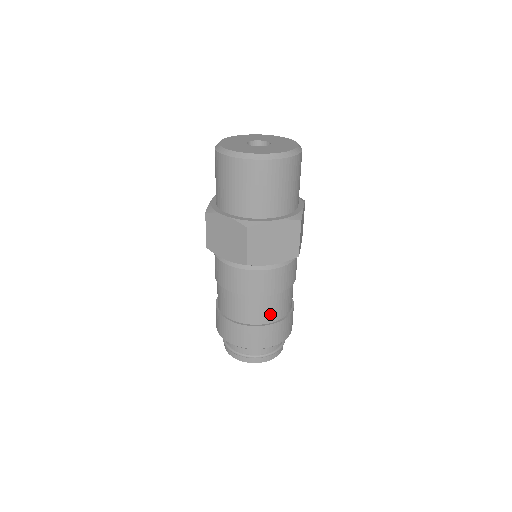
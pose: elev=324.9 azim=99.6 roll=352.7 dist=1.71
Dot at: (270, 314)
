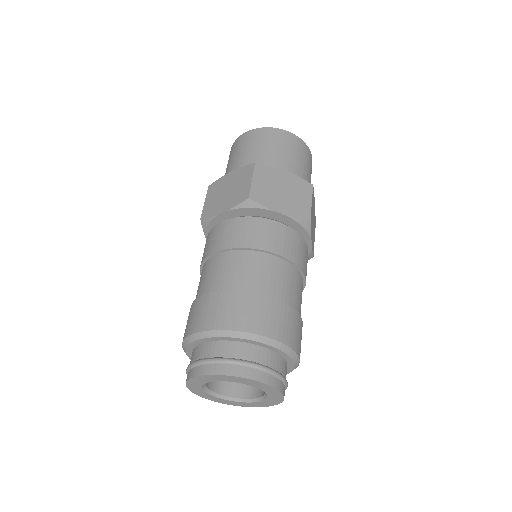
Dot at: (270, 284)
